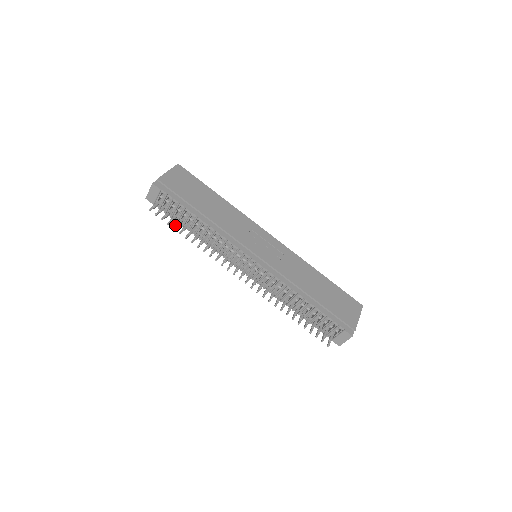
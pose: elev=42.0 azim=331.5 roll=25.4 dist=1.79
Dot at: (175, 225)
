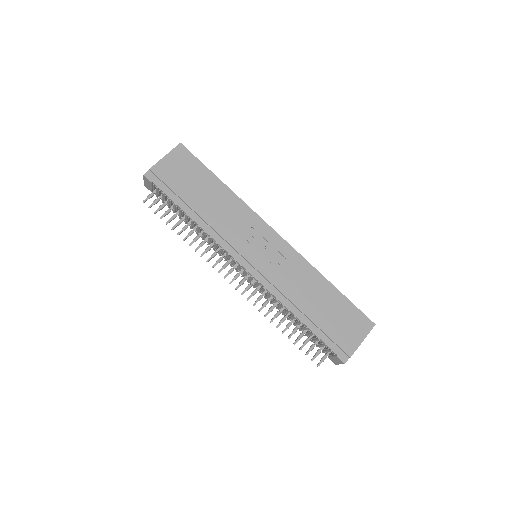
Dot at: occluded
